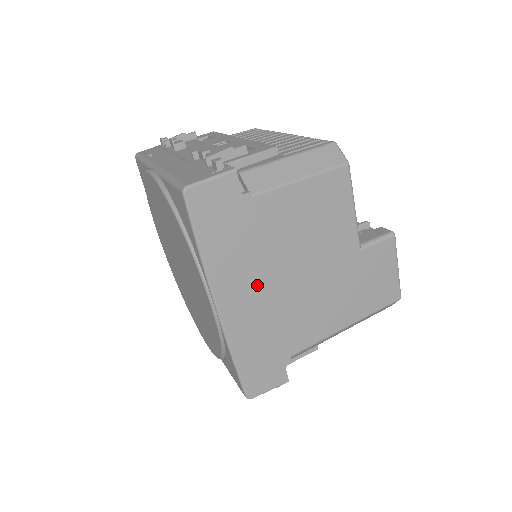
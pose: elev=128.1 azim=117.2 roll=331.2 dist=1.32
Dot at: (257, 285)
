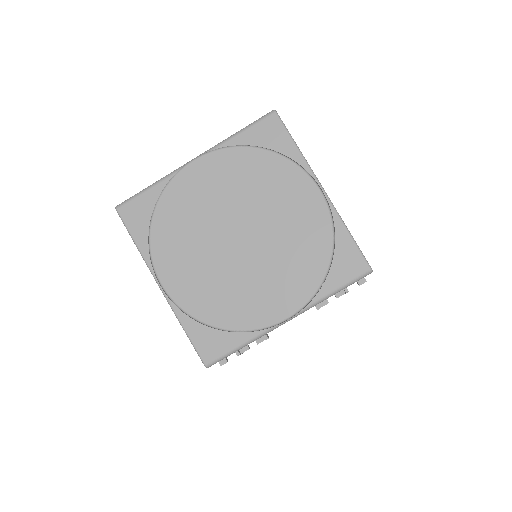
Dot at: occluded
